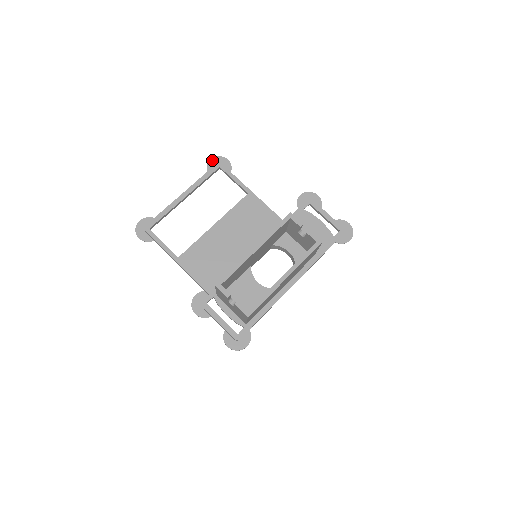
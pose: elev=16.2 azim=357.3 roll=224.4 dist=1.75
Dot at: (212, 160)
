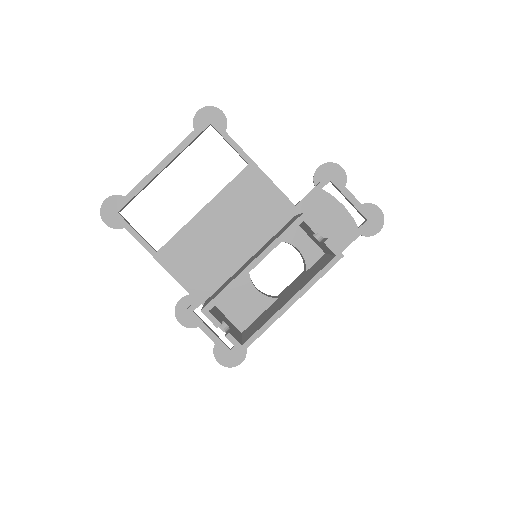
Dot at: (200, 112)
